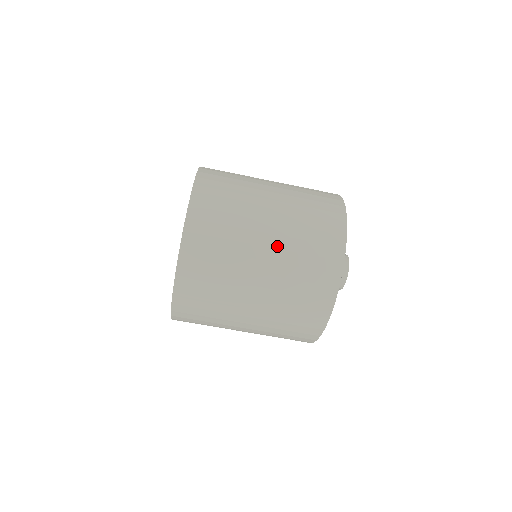
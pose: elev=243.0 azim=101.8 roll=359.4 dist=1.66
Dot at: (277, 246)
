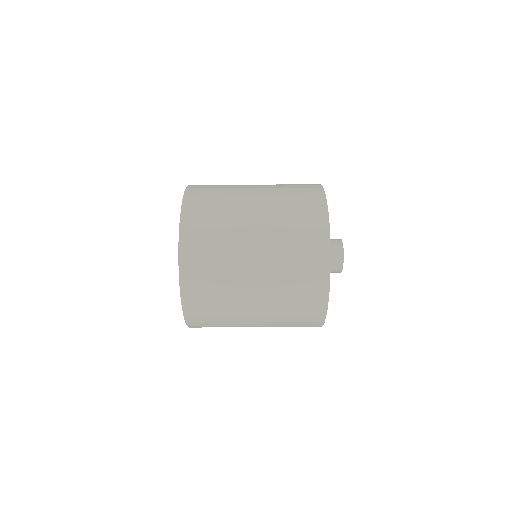
Dot at: (265, 239)
